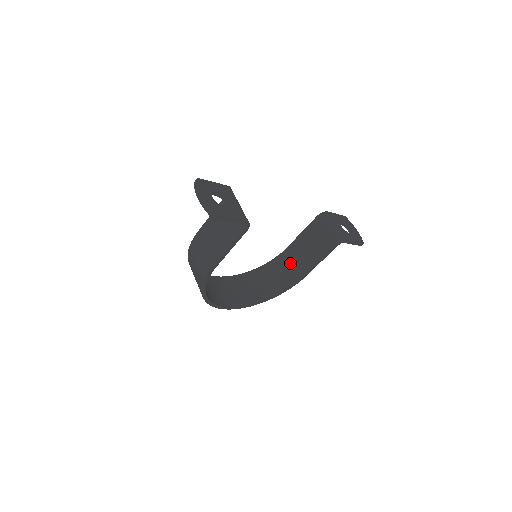
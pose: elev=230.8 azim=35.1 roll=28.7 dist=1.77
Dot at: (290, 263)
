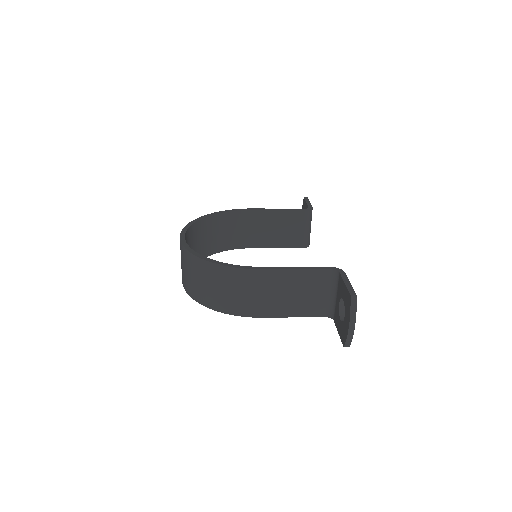
Dot at: (246, 227)
